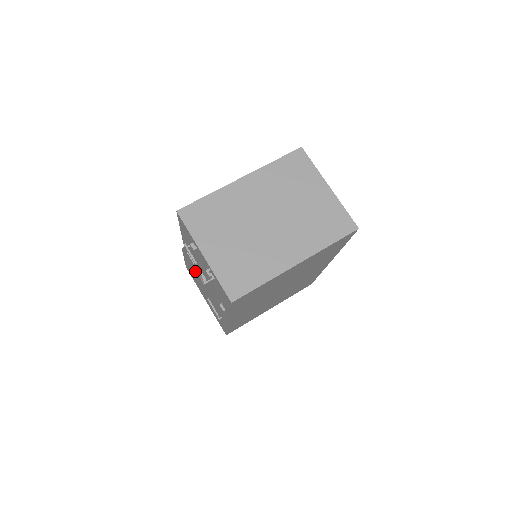
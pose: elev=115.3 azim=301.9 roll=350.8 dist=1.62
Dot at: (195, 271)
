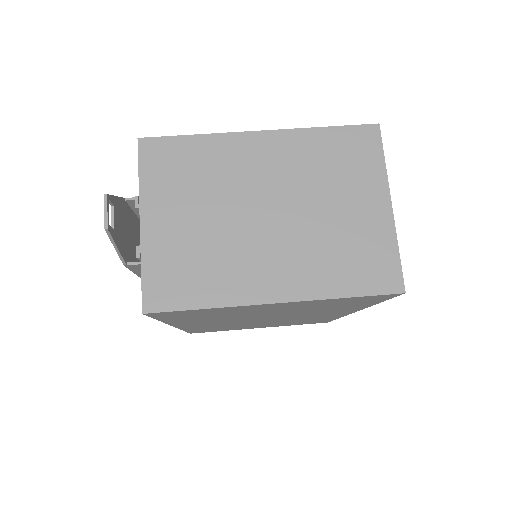
Dot at: occluded
